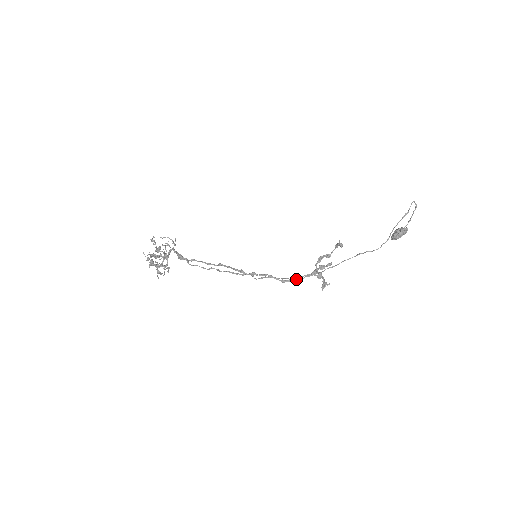
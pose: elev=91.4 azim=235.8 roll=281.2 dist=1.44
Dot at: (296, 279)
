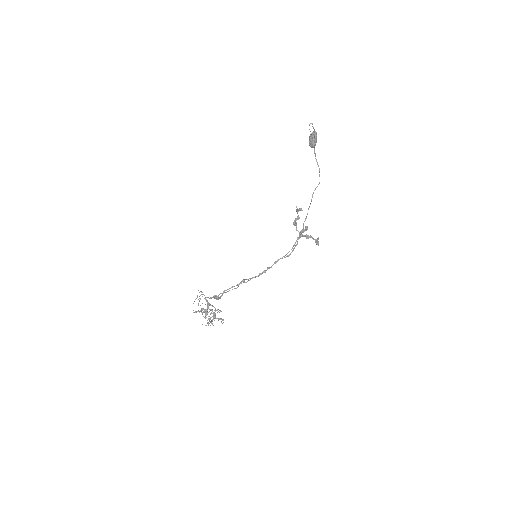
Dot at: (294, 248)
